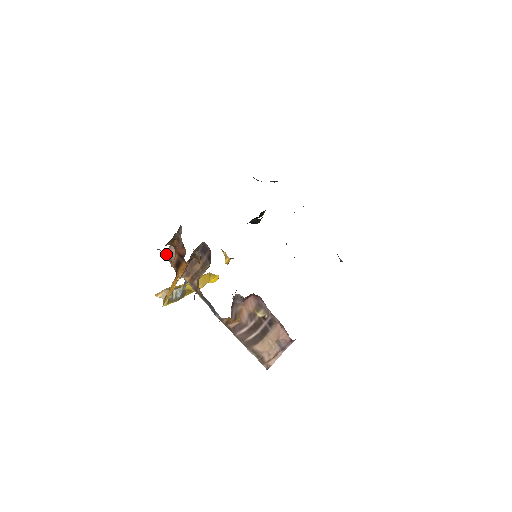
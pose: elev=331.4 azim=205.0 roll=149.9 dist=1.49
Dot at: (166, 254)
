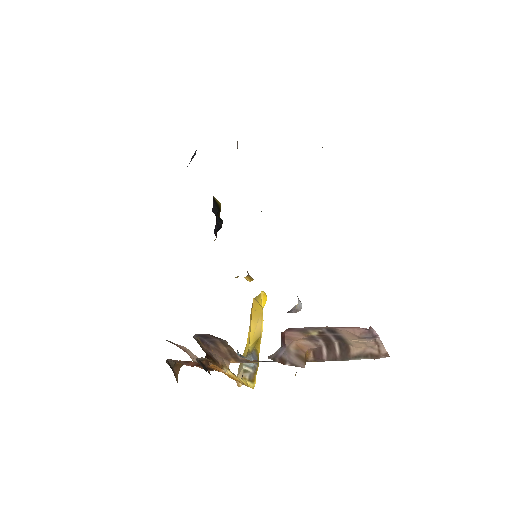
Dot at: occluded
